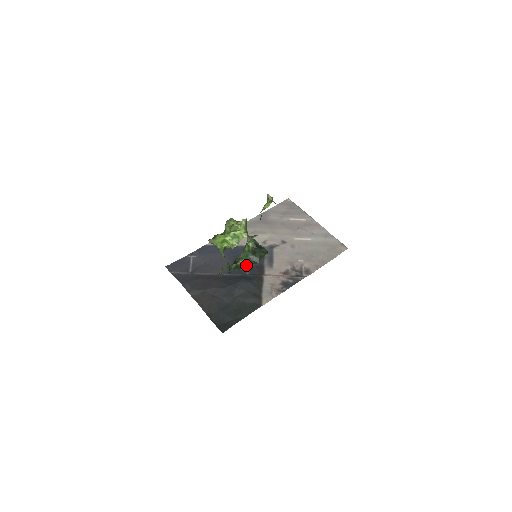
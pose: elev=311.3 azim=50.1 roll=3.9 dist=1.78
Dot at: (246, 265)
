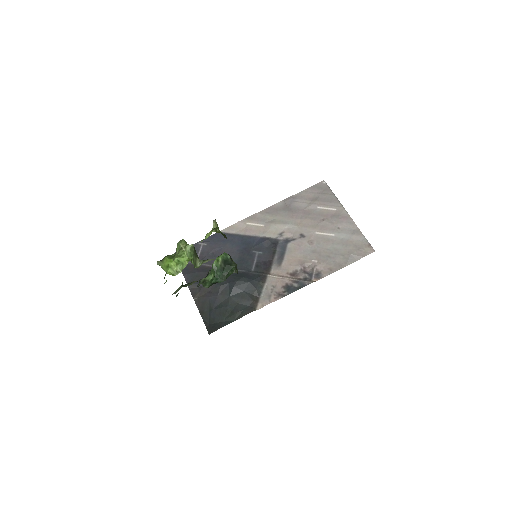
Dot at: (212, 282)
